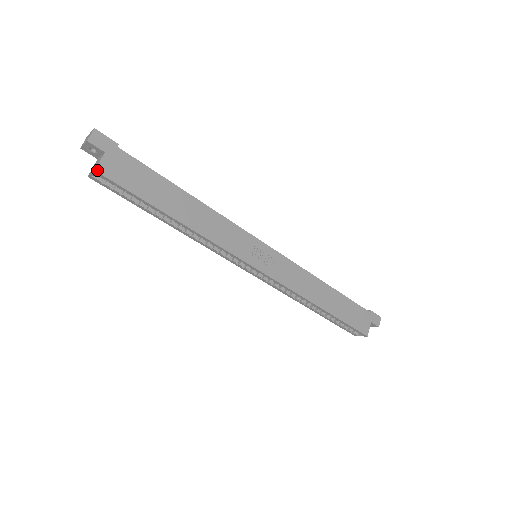
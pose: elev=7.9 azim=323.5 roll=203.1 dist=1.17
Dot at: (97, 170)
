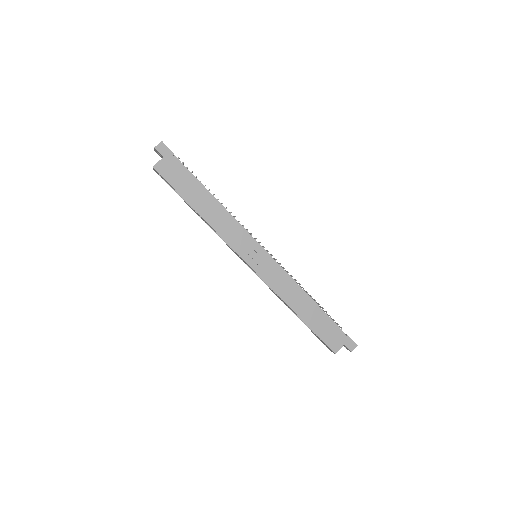
Dot at: (154, 167)
